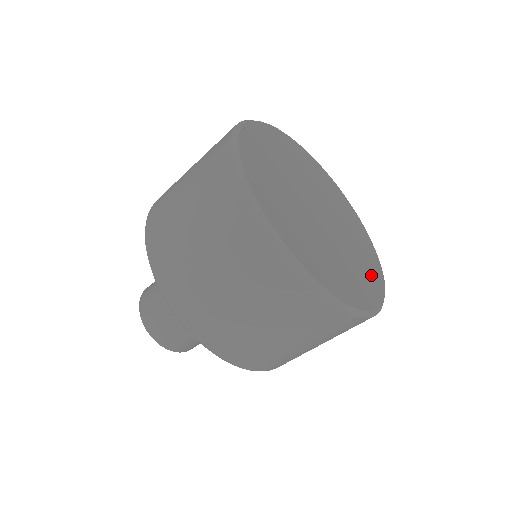
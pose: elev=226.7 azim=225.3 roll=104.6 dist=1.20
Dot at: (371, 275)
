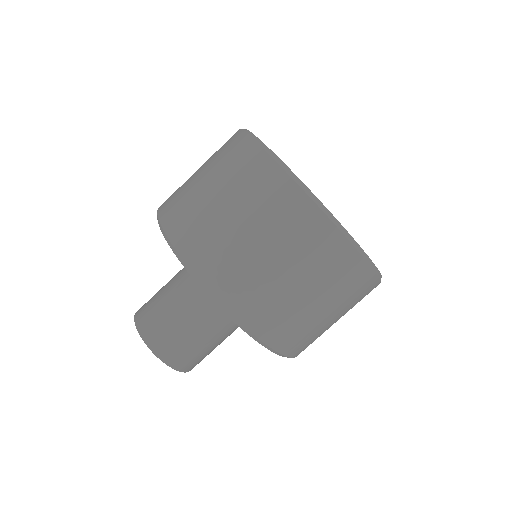
Dot at: occluded
